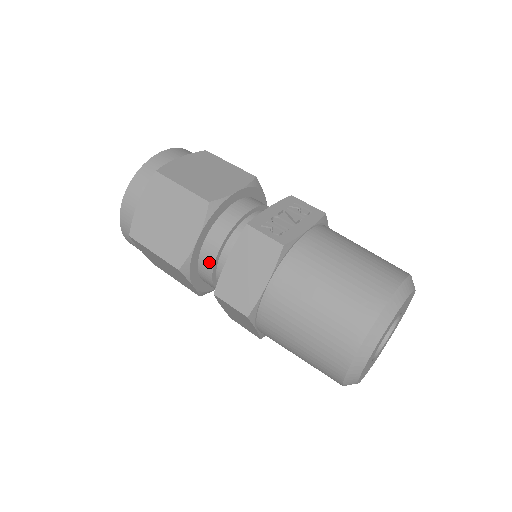
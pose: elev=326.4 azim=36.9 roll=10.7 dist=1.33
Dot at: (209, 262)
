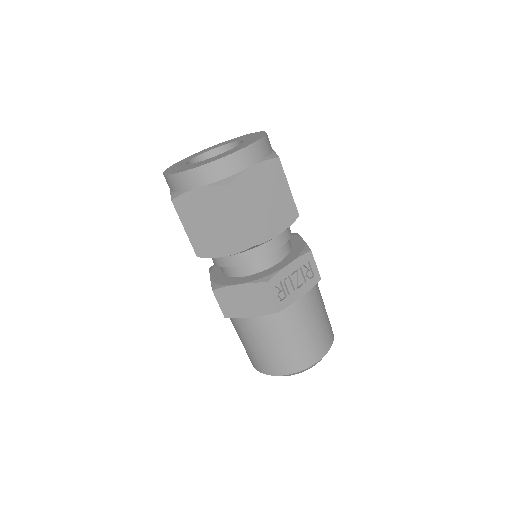
Dot at: (222, 263)
